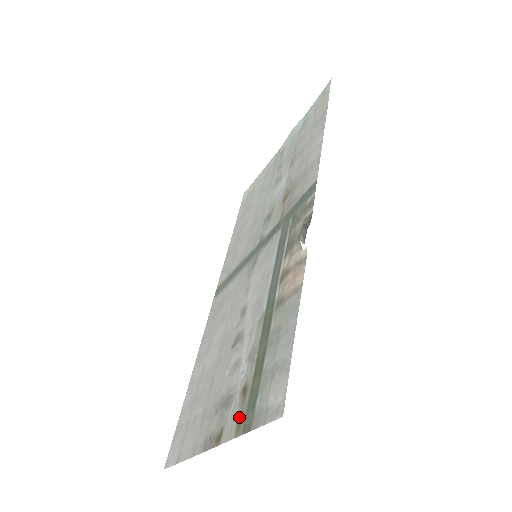
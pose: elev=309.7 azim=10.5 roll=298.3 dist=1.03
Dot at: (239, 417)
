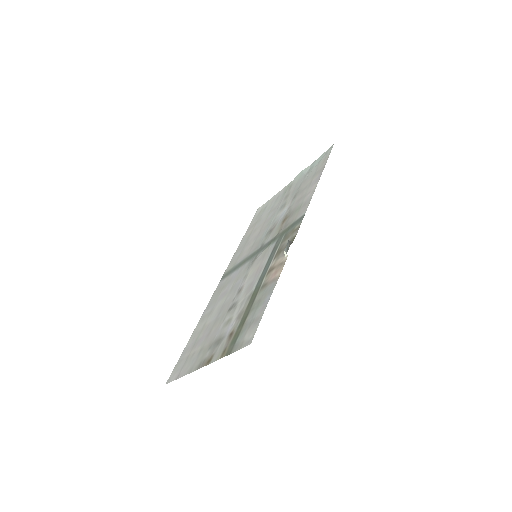
Dot at: (225, 348)
